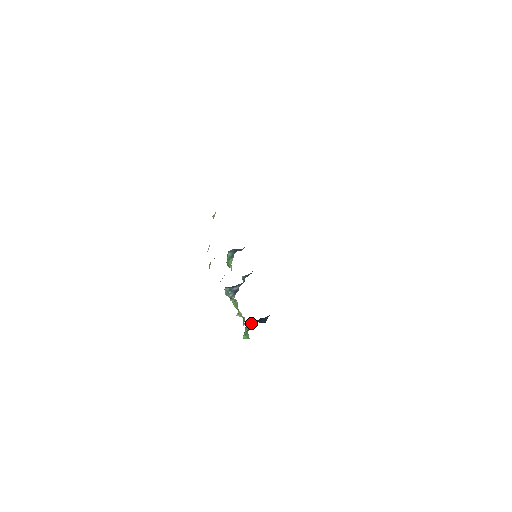
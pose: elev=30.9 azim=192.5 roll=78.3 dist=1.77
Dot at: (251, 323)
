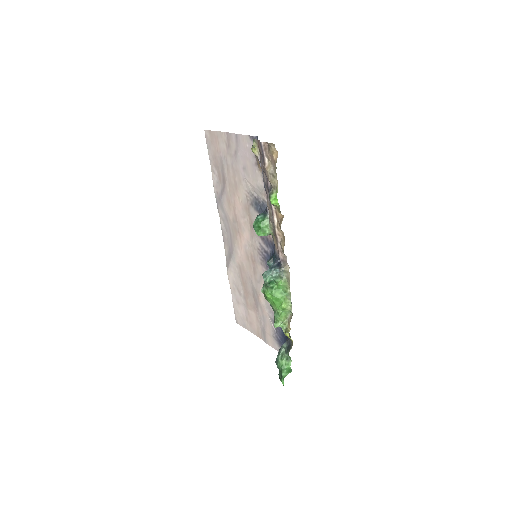
Dot at: (284, 345)
